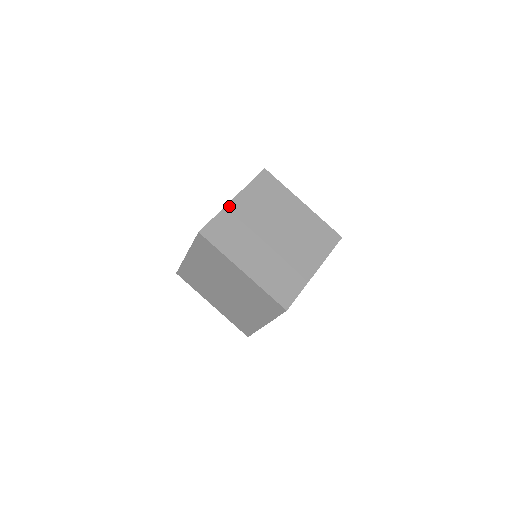
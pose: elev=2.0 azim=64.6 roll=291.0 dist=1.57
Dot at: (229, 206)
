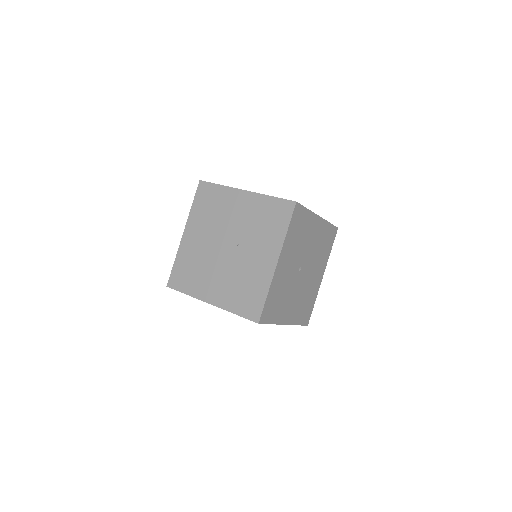
Dot at: occluded
